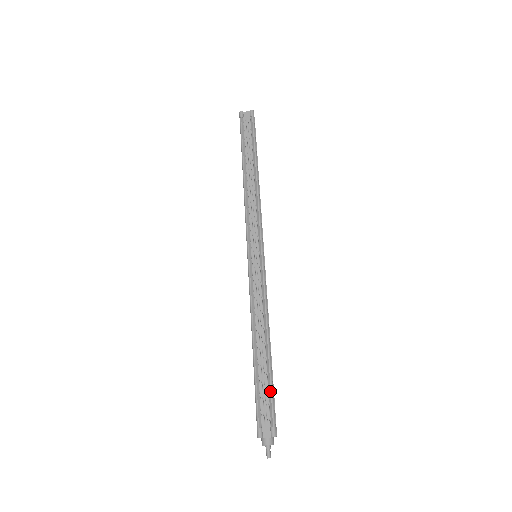
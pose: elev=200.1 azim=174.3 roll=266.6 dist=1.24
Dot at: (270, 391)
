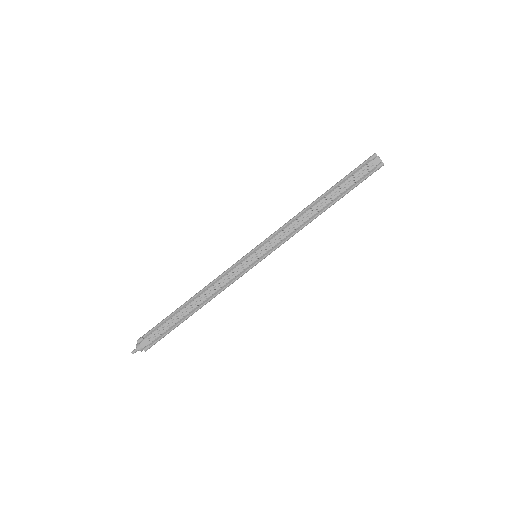
Dot at: (169, 330)
